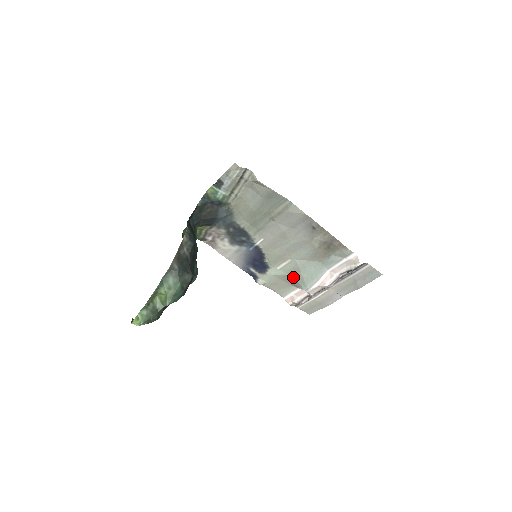
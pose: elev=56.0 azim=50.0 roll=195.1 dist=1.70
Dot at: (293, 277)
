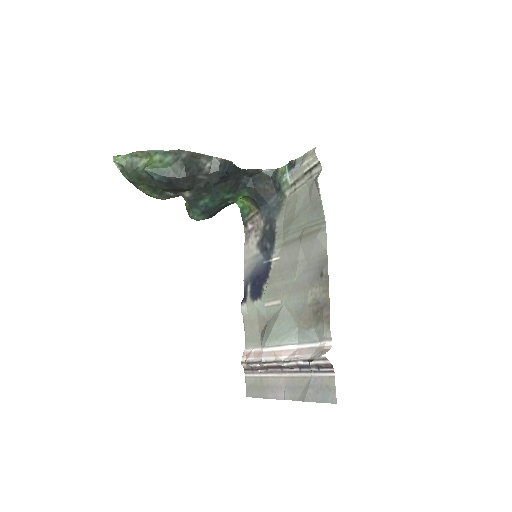
Dot at: (267, 325)
